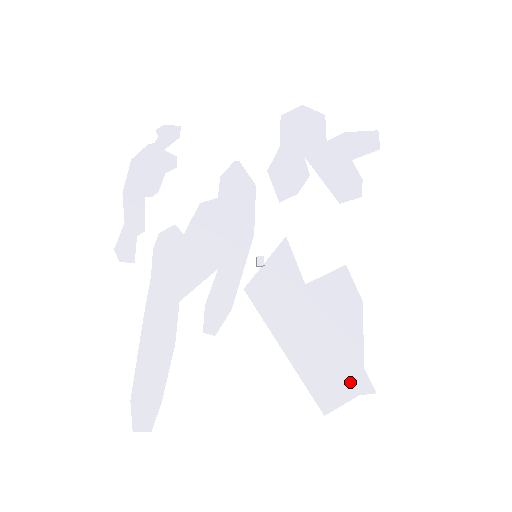
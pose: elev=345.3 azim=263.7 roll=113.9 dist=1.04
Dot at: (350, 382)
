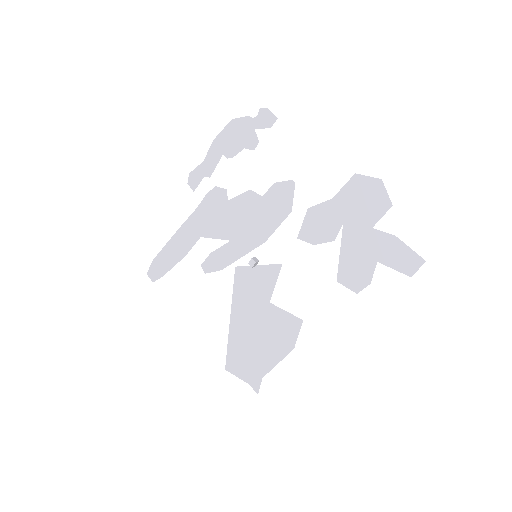
Dot at: (250, 373)
